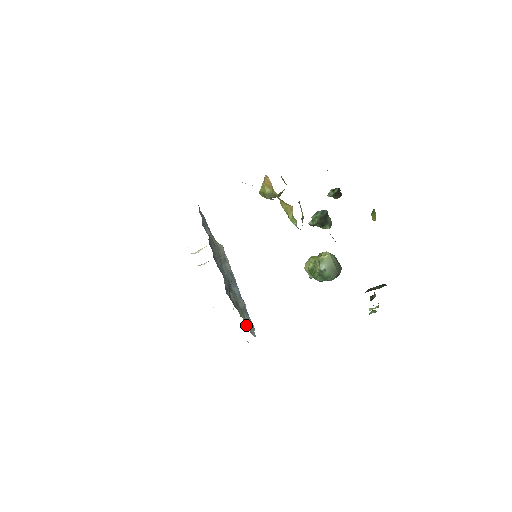
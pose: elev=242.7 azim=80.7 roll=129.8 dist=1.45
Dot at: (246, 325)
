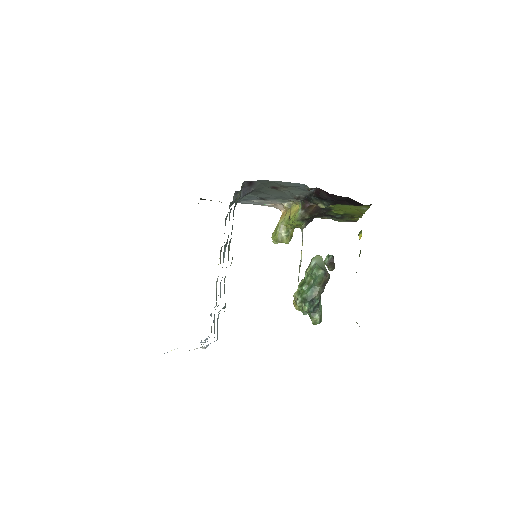
Dot at: occluded
